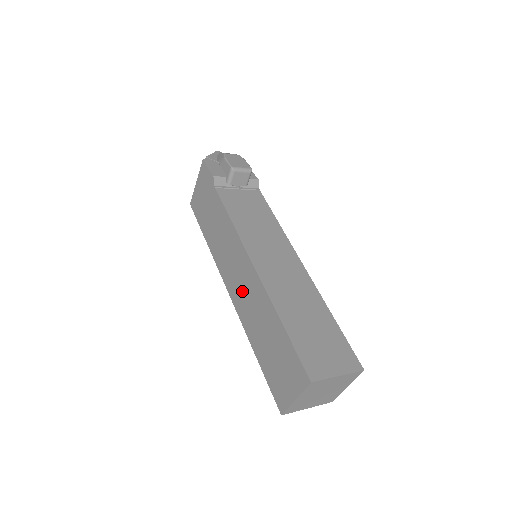
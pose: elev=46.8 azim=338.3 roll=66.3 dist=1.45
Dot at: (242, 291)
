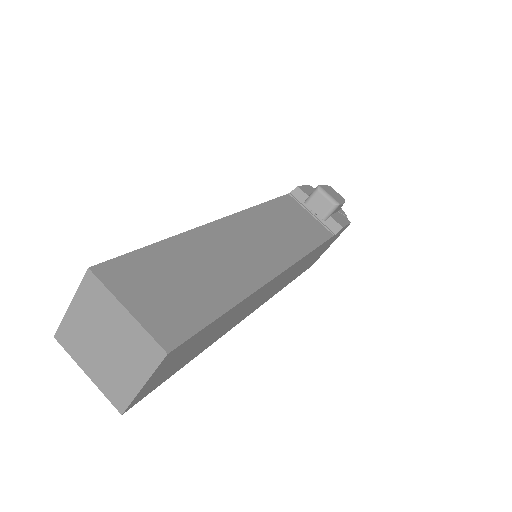
Dot at: occluded
